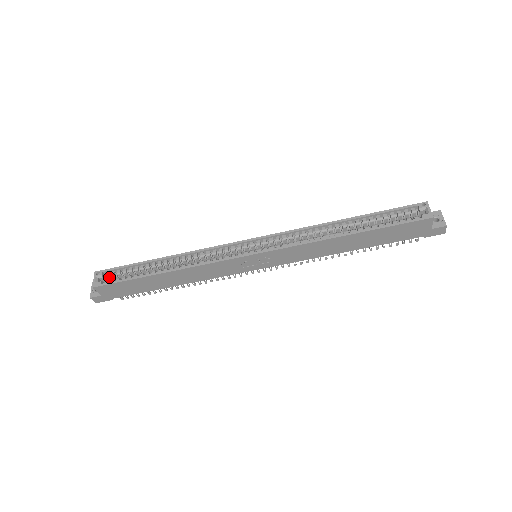
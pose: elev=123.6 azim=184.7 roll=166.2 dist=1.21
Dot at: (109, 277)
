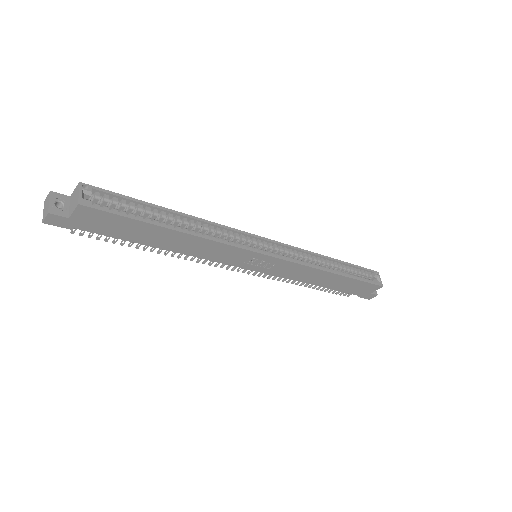
Dot at: (98, 200)
